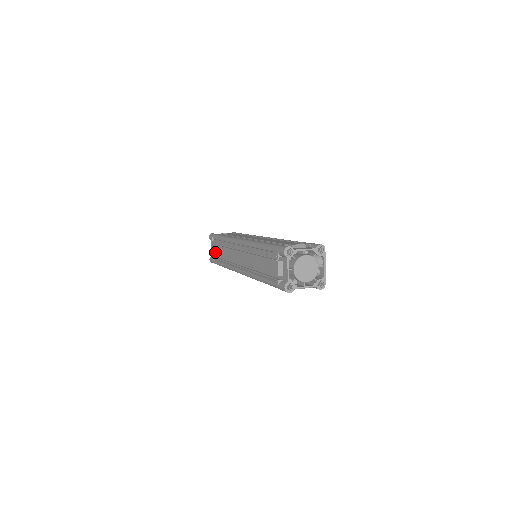
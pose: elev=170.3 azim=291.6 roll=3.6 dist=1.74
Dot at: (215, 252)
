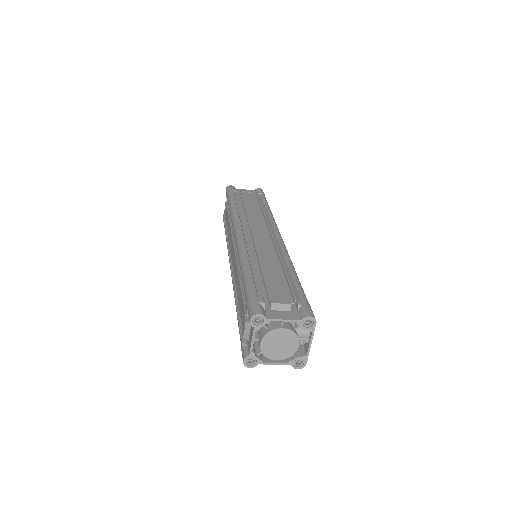
Dot at: (225, 215)
